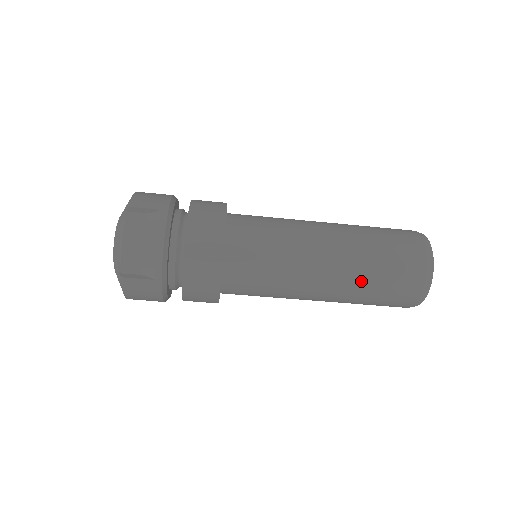
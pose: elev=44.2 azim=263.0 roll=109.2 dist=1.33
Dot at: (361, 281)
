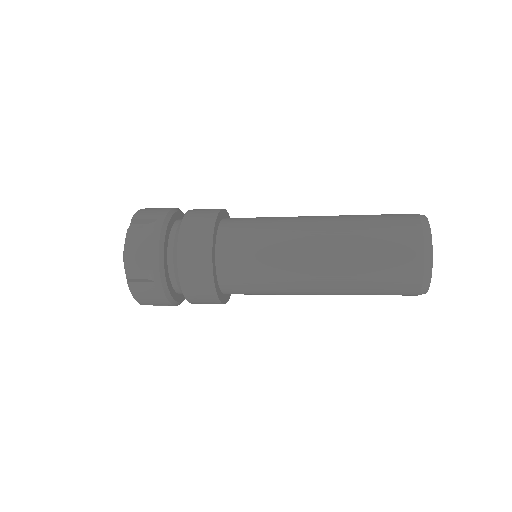
Dot at: (354, 267)
